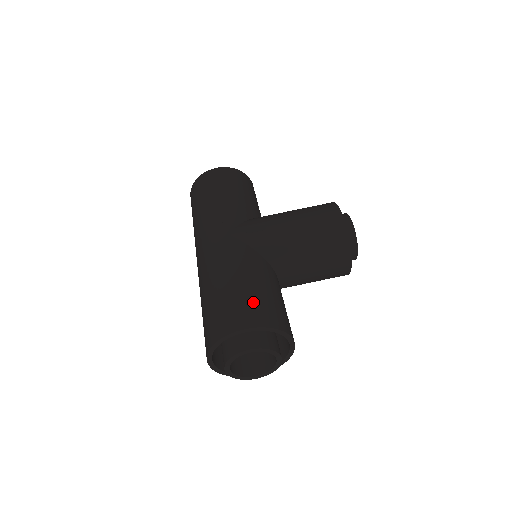
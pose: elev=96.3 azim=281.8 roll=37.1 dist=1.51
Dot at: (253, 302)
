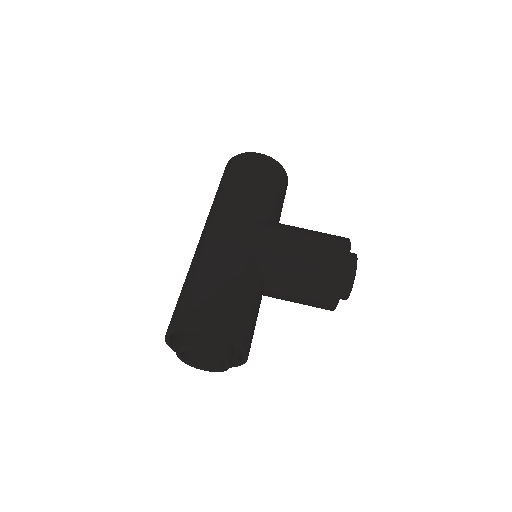
Dot at: (226, 307)
